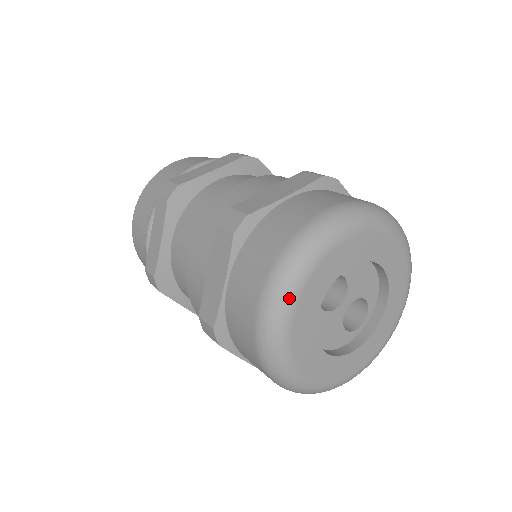
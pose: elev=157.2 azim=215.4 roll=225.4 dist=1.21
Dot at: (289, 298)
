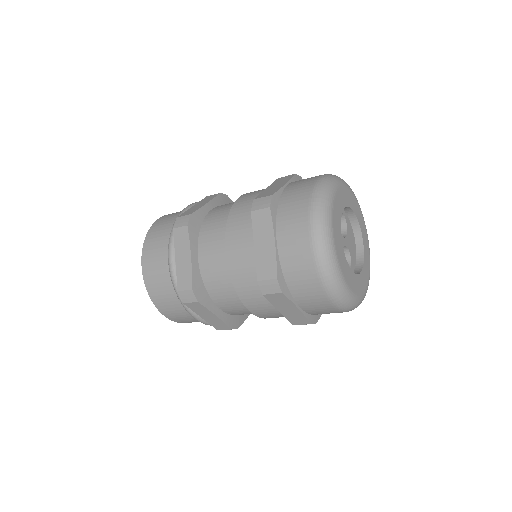
Dot at: (337, 181)
